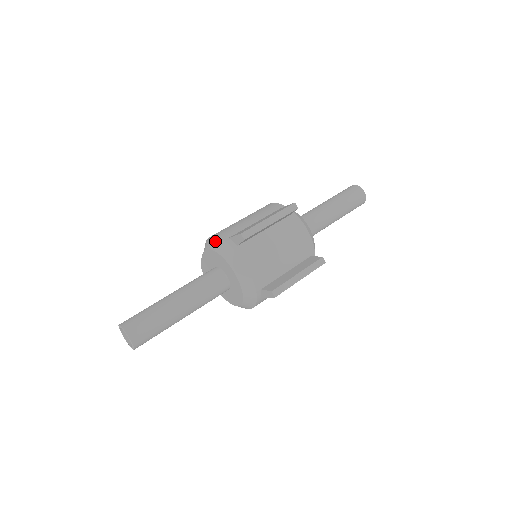
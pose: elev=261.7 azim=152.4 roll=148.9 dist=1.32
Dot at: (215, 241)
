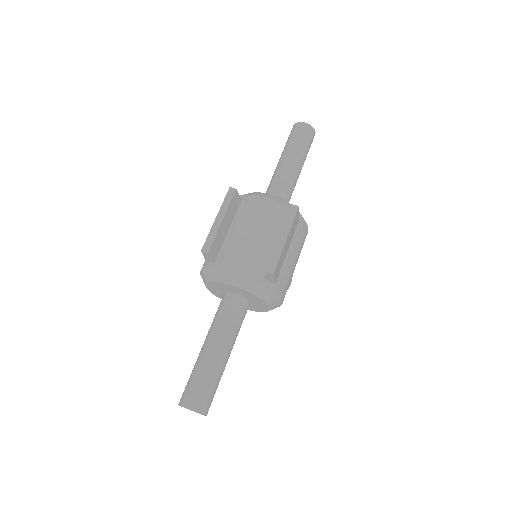
Dot at: (202, 275)
